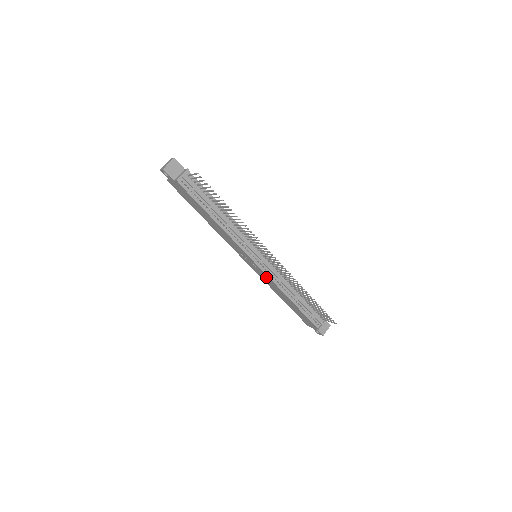
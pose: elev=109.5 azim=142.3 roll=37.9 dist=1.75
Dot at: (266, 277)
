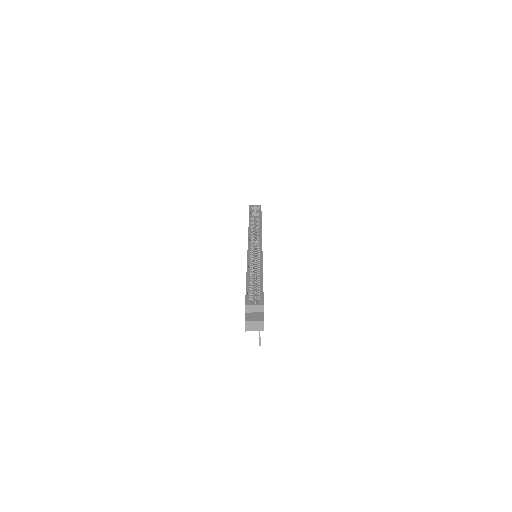
Dot at: occluded
